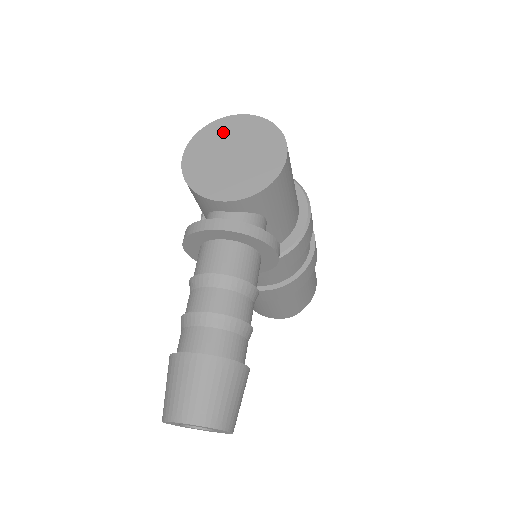
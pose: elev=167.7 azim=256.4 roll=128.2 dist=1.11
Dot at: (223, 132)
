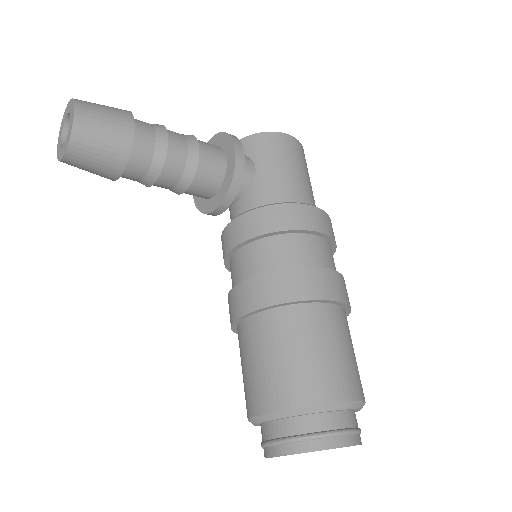
Dot at: occluded
